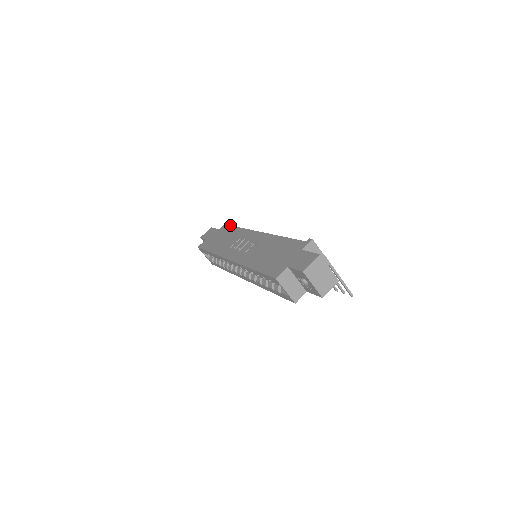
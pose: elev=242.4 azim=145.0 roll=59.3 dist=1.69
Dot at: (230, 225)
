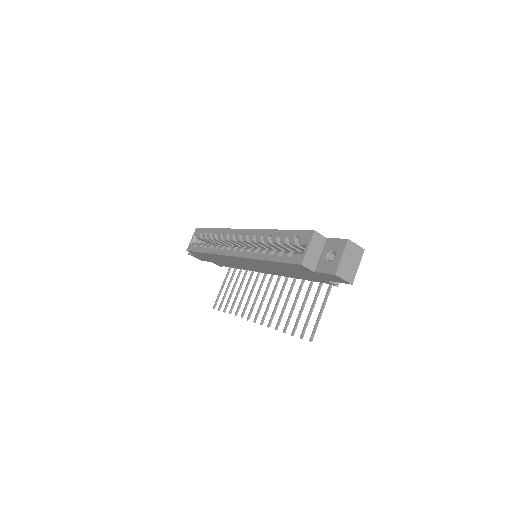
Dot at: occluded
